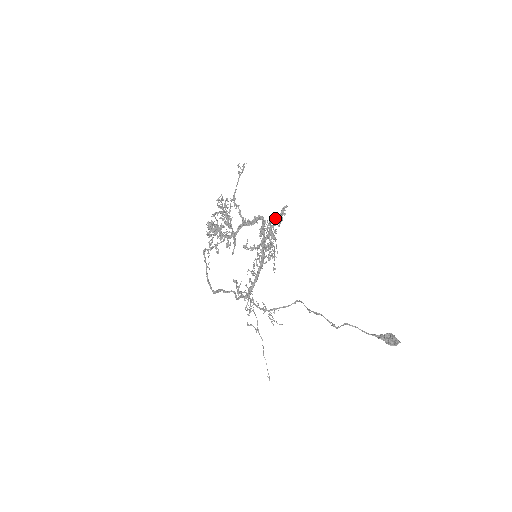
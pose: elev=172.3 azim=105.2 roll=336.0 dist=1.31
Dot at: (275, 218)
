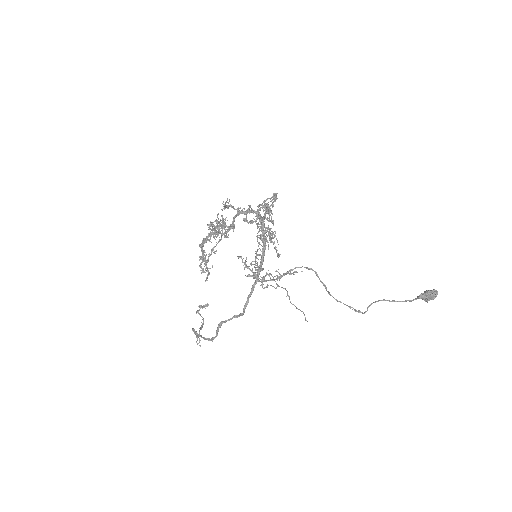
Dot at: occluded
